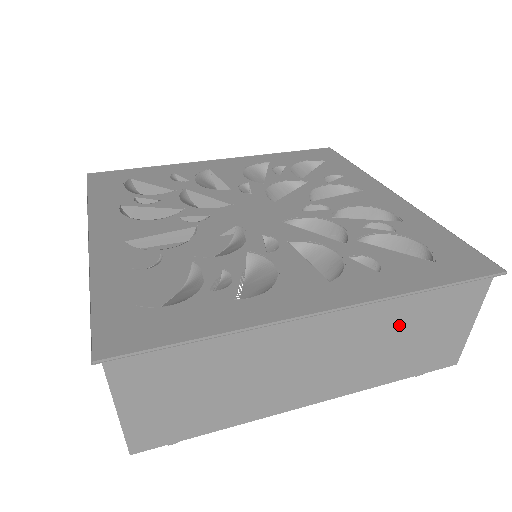
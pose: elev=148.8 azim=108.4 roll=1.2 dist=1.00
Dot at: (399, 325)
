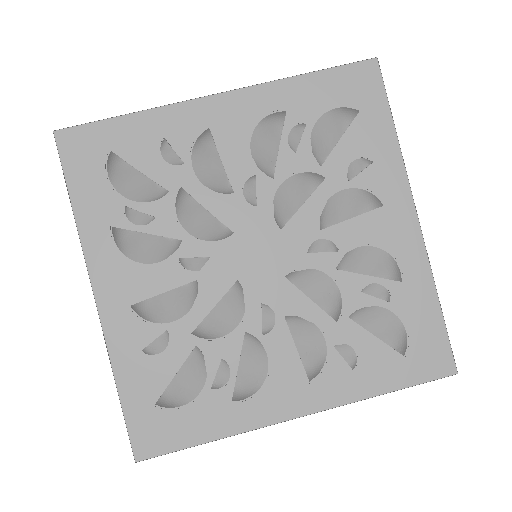
Dot at: occluded
